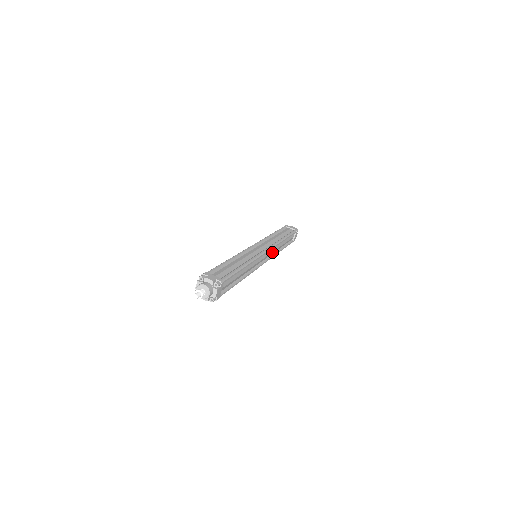
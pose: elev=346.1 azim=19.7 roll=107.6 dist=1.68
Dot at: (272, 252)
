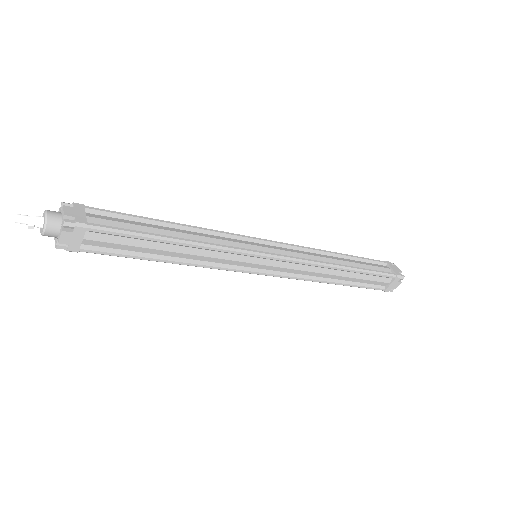
Dot at: (302, 255)
